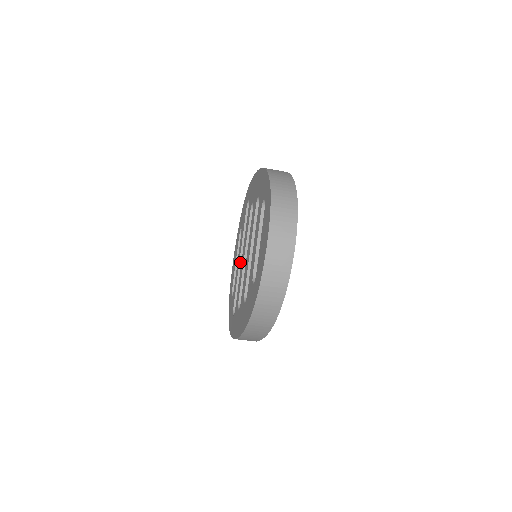
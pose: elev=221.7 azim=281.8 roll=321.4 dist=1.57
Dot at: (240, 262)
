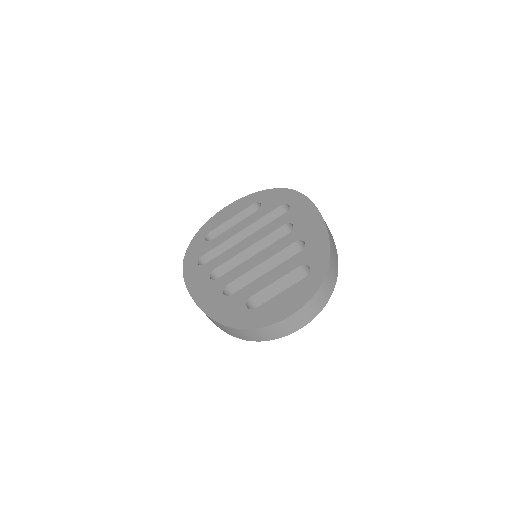
Dot at: (238, 233)
